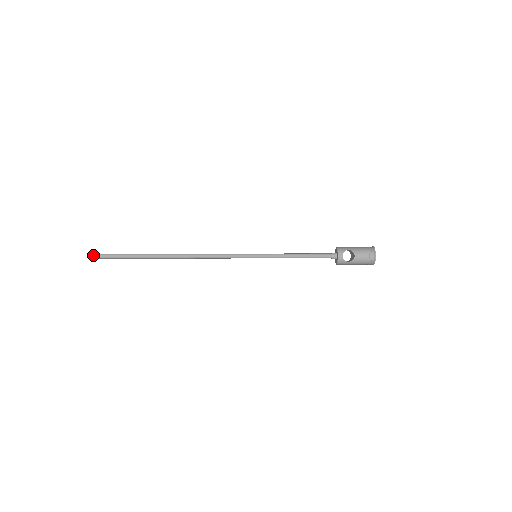
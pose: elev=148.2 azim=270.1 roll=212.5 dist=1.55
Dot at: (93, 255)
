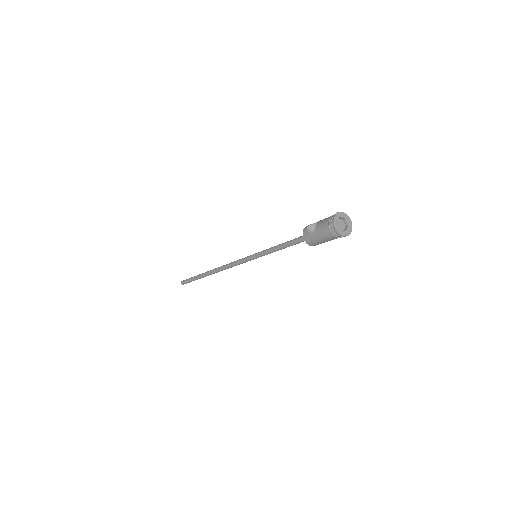
Dot at: (184, 280)
